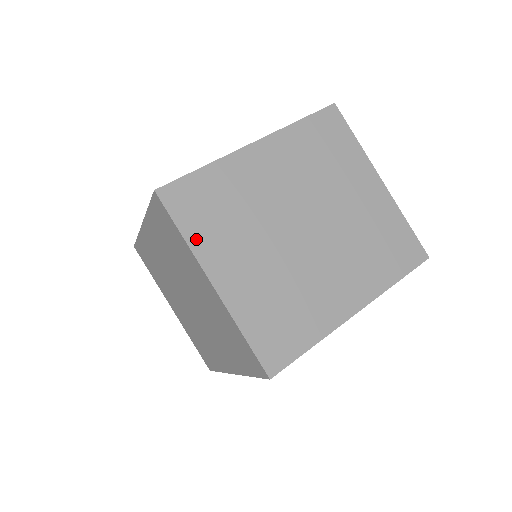
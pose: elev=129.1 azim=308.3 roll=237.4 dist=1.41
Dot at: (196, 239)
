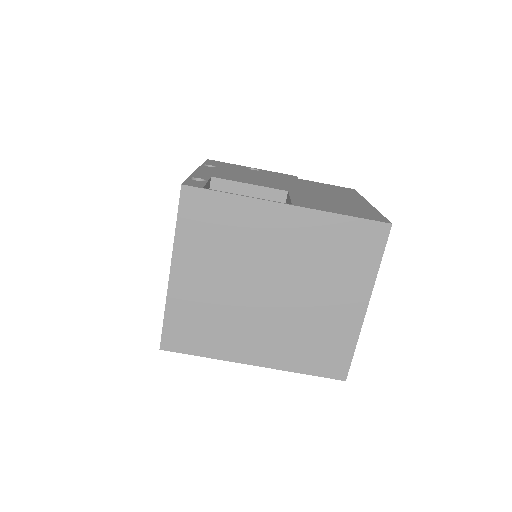
Dot at: (183, 237)
